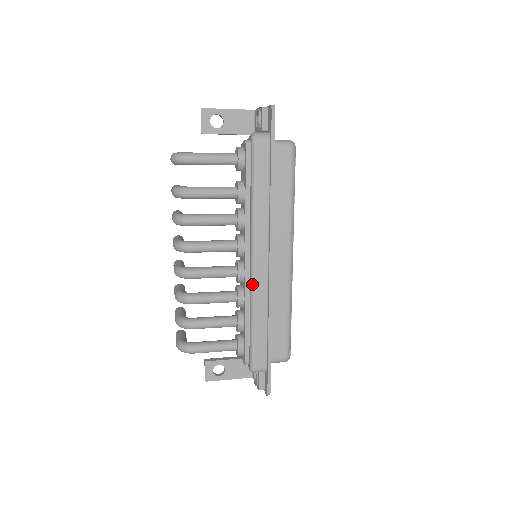
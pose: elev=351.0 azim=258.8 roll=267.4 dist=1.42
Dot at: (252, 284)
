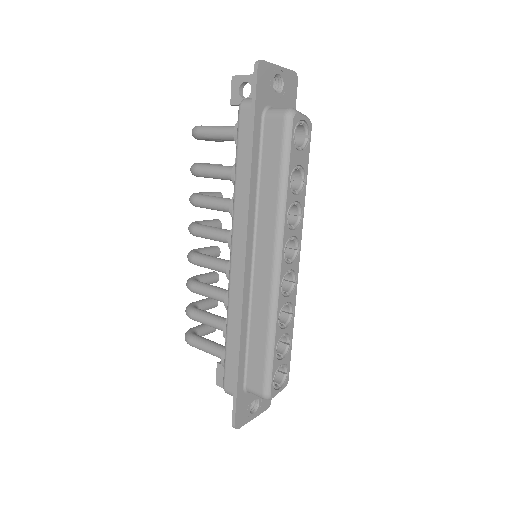
Dot at: occluded
